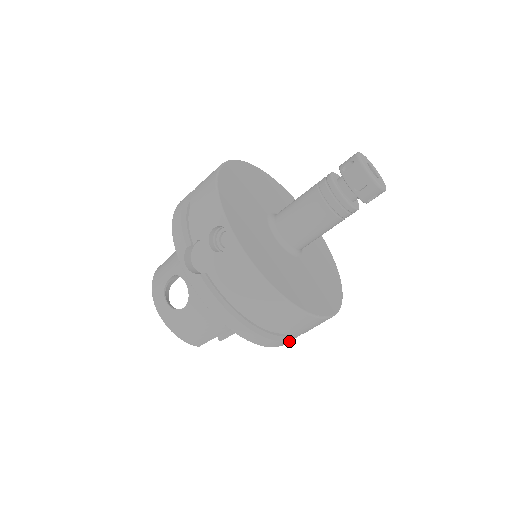
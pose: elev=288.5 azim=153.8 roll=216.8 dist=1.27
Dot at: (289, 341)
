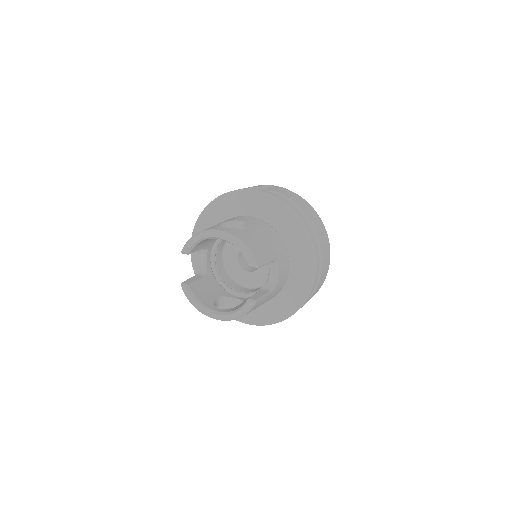
Dot at: (318, 271)
